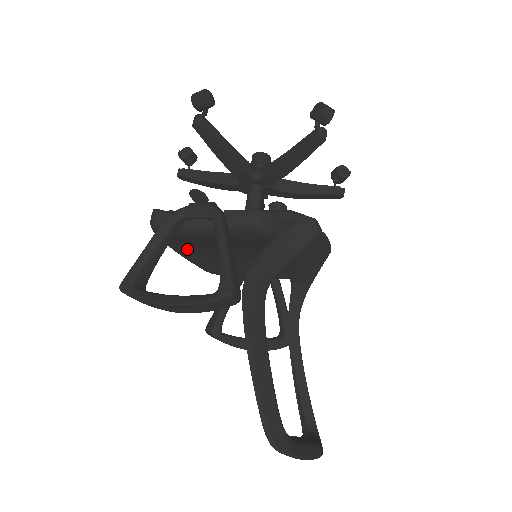
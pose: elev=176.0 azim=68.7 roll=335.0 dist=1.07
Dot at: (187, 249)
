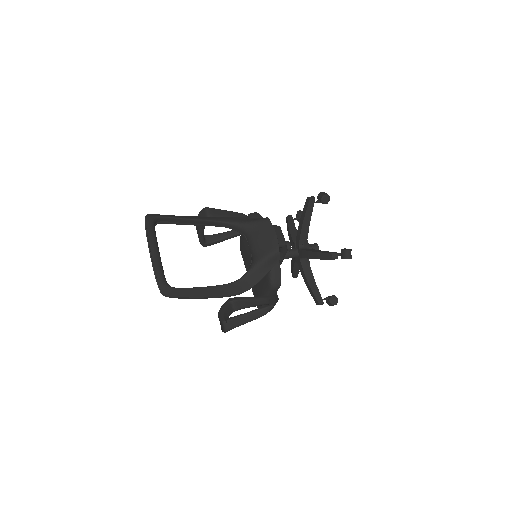
Dot at: occluded
